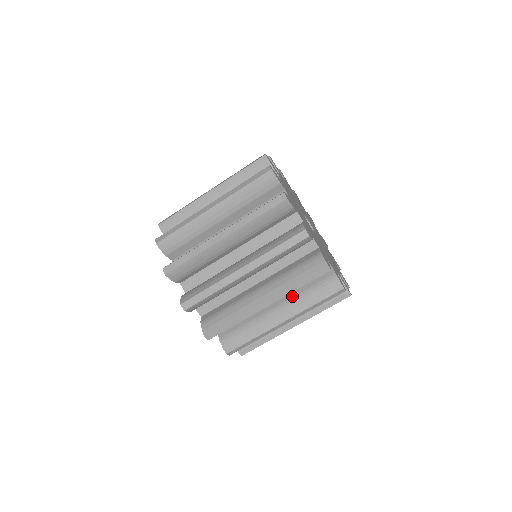
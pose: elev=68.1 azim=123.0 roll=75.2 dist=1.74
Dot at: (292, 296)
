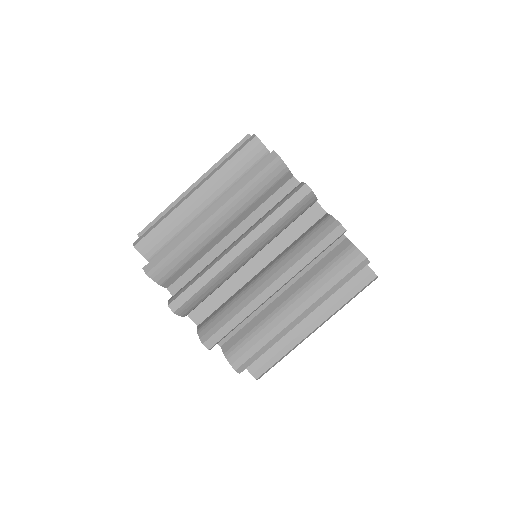
Dot at: occluded
